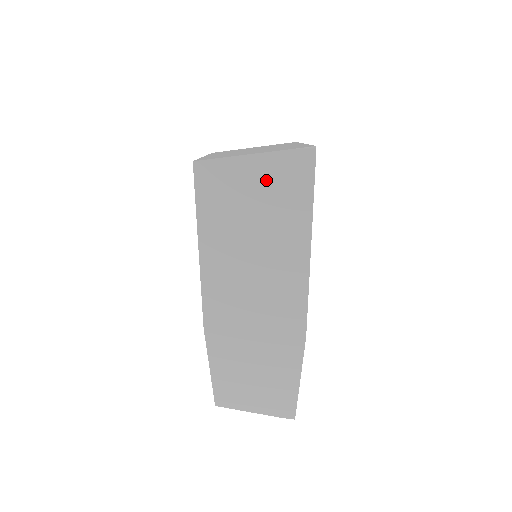
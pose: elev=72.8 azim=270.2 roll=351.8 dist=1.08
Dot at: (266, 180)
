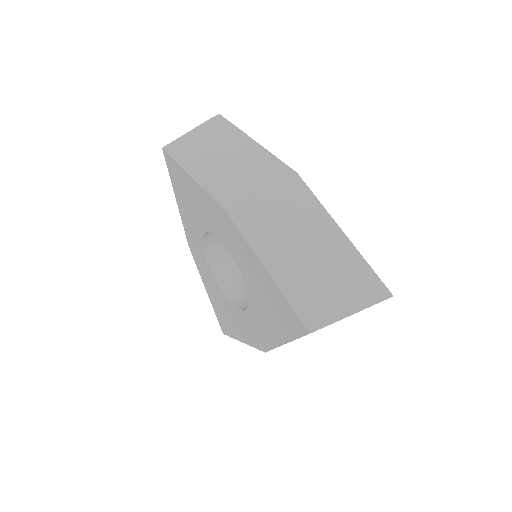
Dot at: (205, 133)
